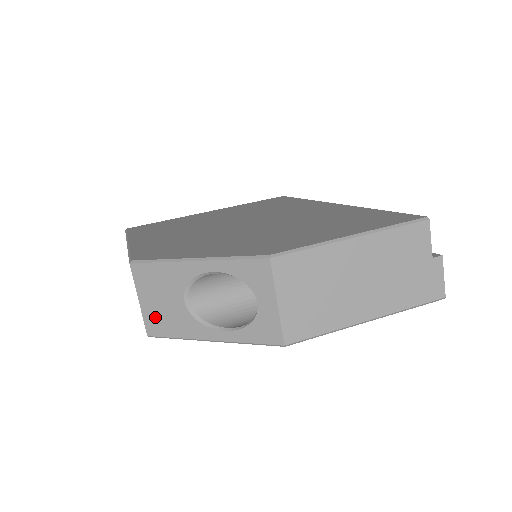
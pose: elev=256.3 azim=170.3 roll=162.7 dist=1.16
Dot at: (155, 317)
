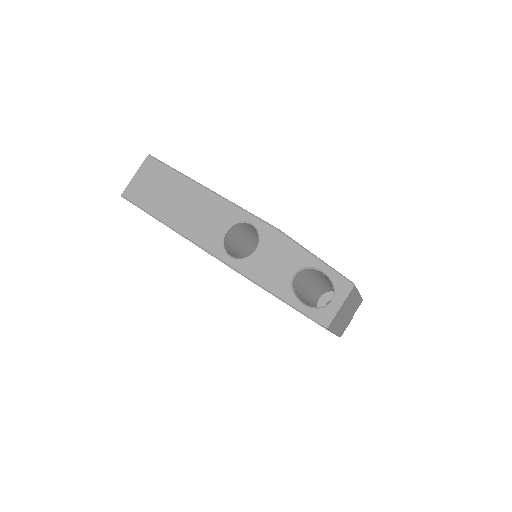
Dot at: (266, 270)
